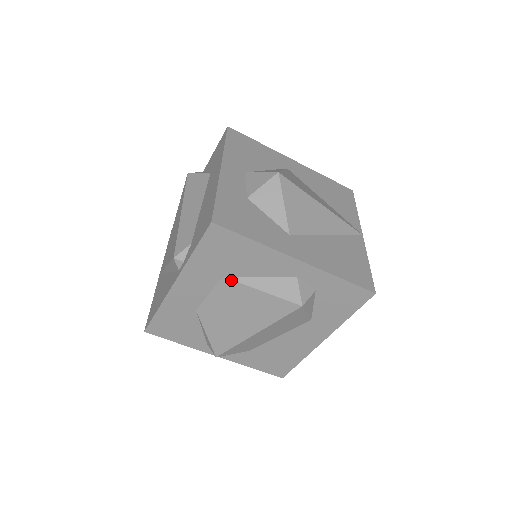
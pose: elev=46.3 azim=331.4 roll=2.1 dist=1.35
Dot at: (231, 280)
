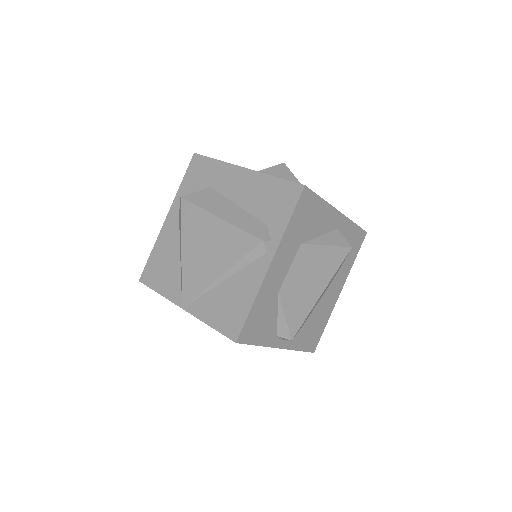
Dot at: (307, 245)
